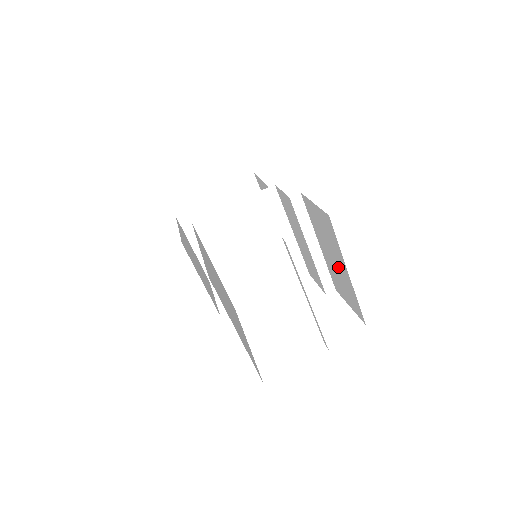
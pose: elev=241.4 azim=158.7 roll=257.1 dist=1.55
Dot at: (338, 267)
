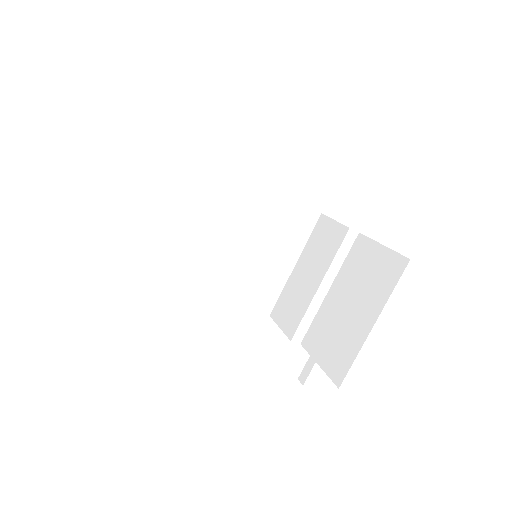
Dot at: (351, 317)
